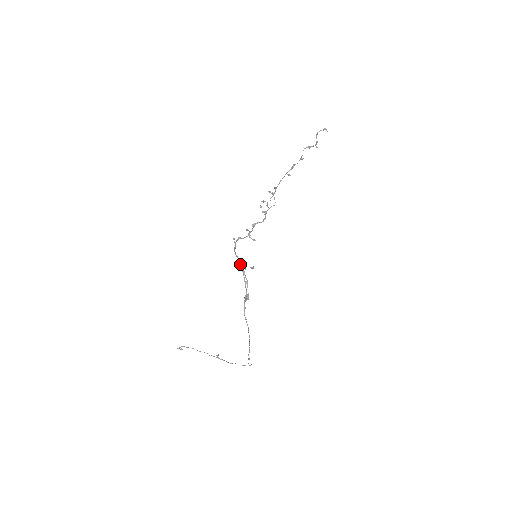
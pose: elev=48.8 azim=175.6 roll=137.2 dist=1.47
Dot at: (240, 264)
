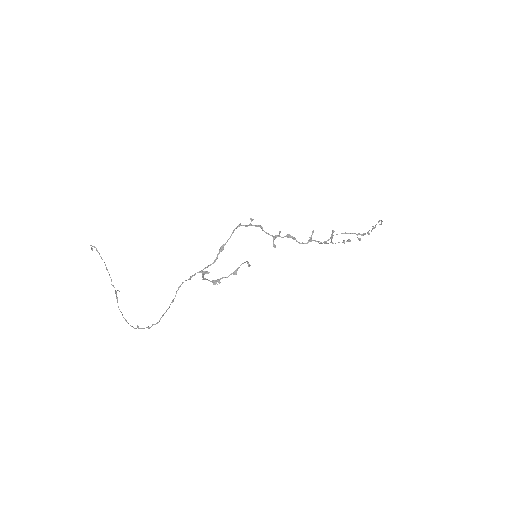
Dot at: (227, 240)
